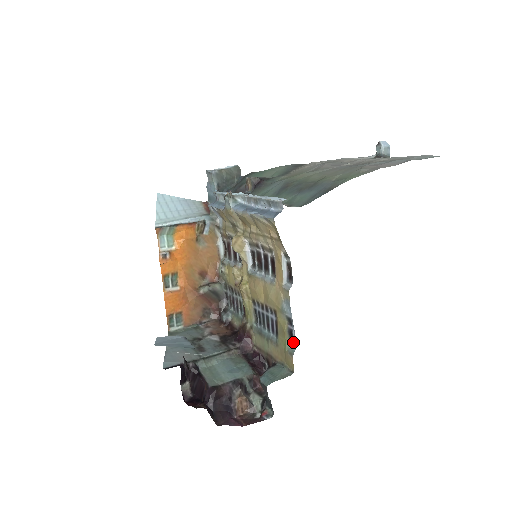
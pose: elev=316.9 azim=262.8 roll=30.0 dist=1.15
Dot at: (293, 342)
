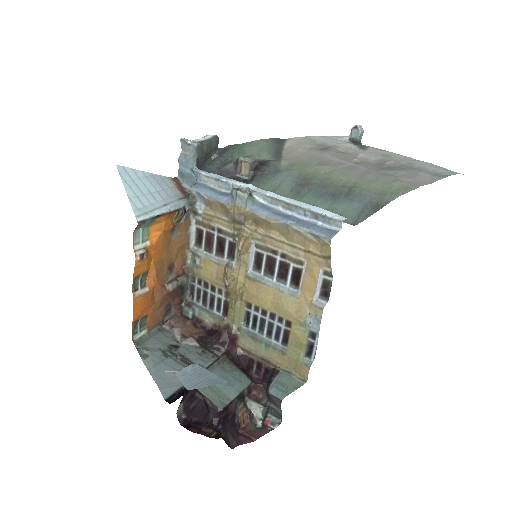
Dot at: (311, 354)
